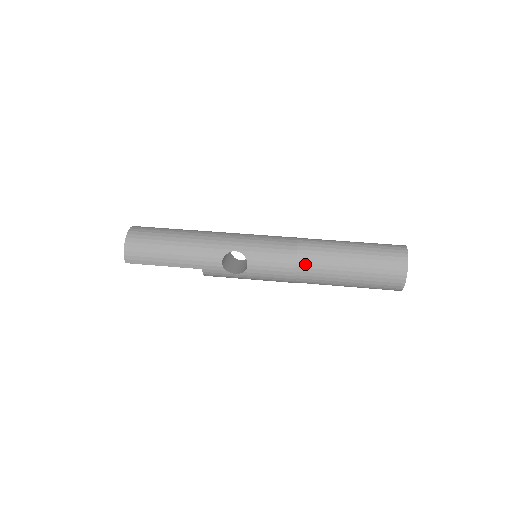
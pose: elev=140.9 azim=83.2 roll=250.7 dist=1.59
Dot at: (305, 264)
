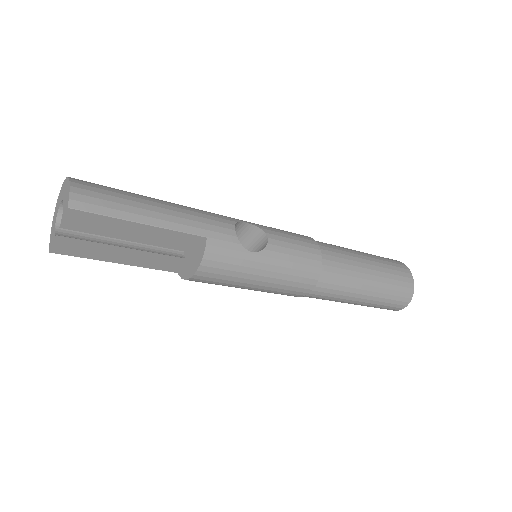
Dot at: (325, 251)
